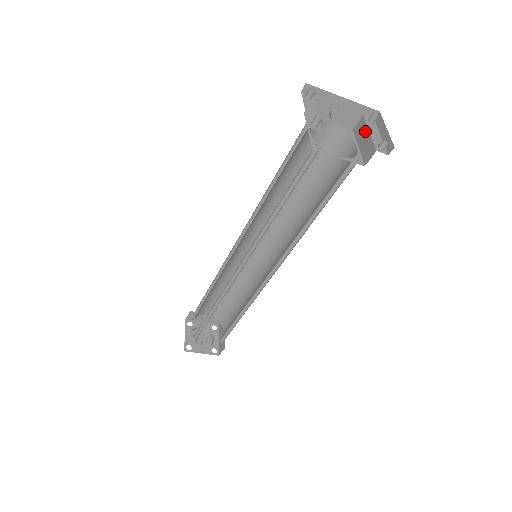
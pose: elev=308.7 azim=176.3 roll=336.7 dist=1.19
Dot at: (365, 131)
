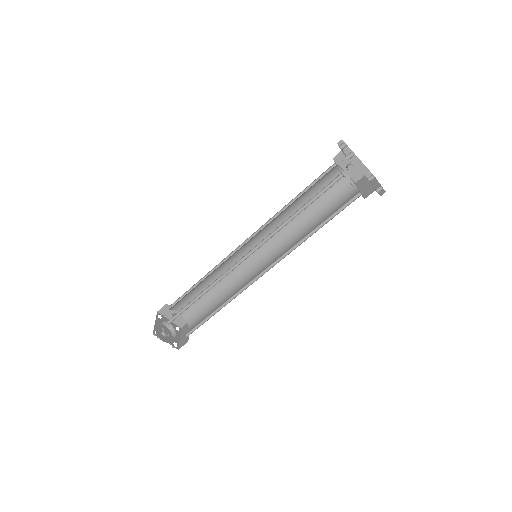
Dot at: (366, 182)
